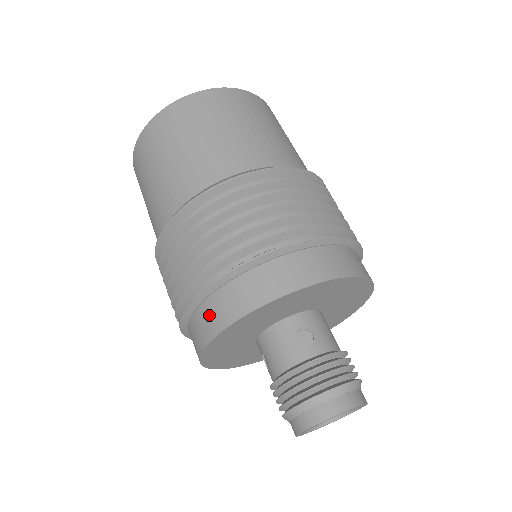
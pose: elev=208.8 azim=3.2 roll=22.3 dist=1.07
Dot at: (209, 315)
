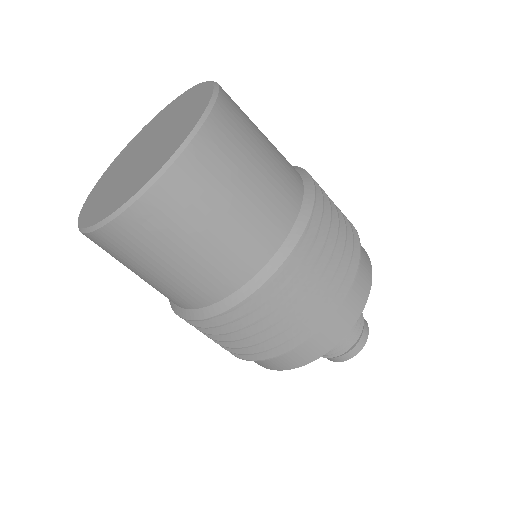
Dot at: (275, 362)
